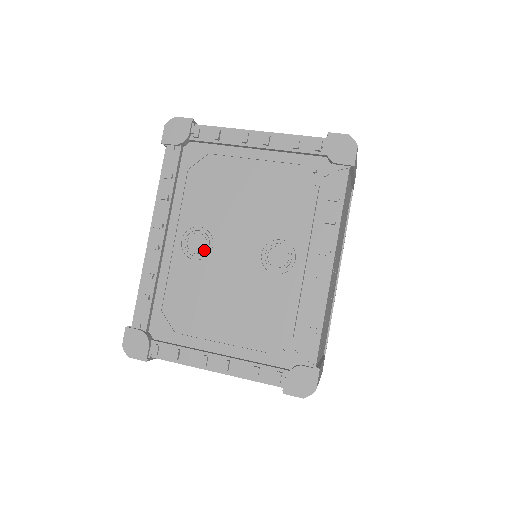
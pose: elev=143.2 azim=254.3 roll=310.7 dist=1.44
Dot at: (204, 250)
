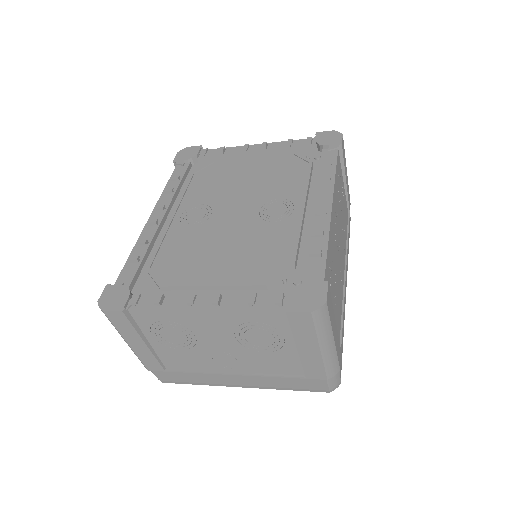
Dot at: (202, 218)
